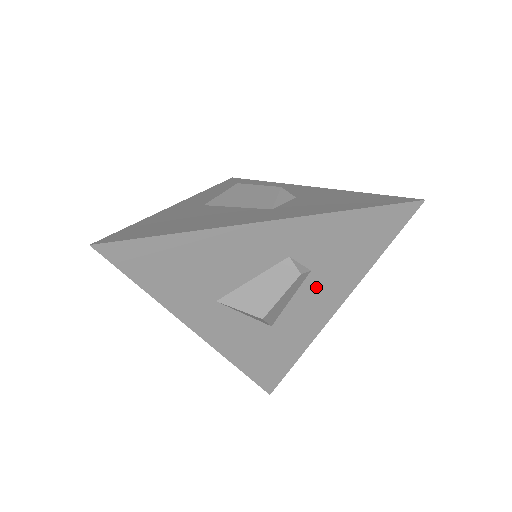
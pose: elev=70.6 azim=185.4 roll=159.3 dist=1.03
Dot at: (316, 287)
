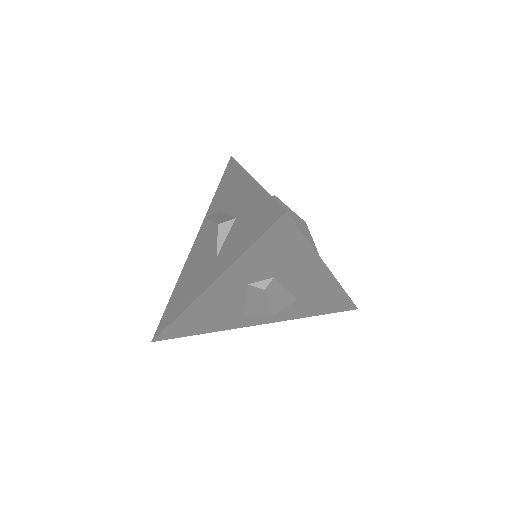
Dot at: (292, 277)
